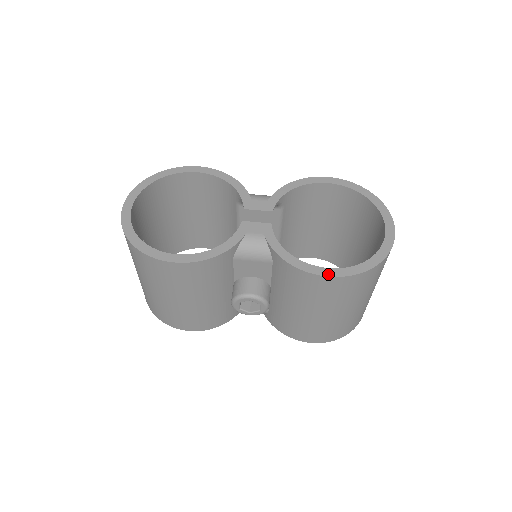
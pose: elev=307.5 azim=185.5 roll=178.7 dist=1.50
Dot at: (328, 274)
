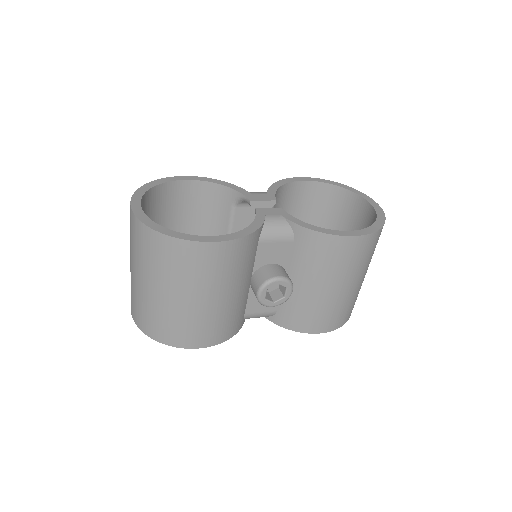
Dot at: (353, 234)
